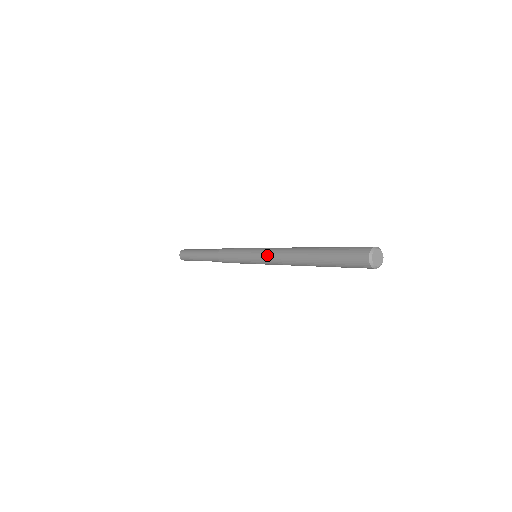
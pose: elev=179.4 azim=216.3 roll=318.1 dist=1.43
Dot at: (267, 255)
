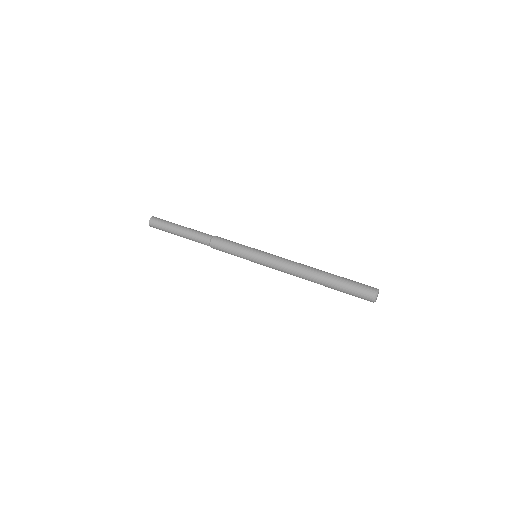
Dot at: (275, 269)
